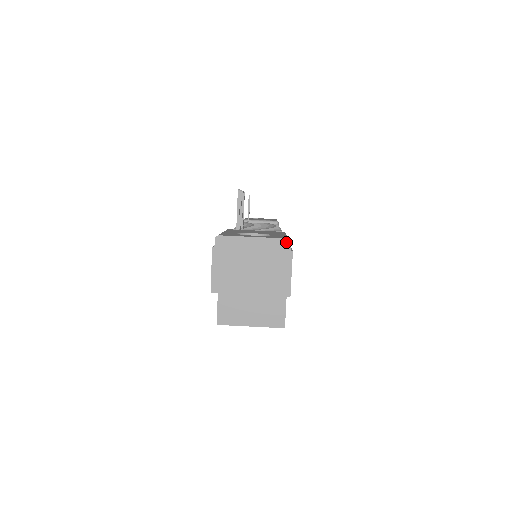
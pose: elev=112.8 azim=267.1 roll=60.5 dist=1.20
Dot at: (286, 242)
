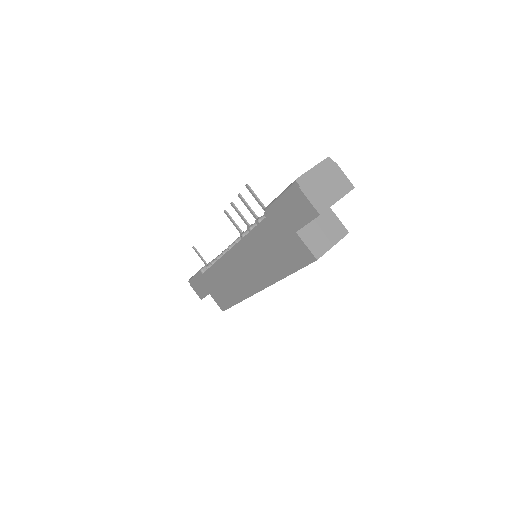
Dot at: (329, 159)
